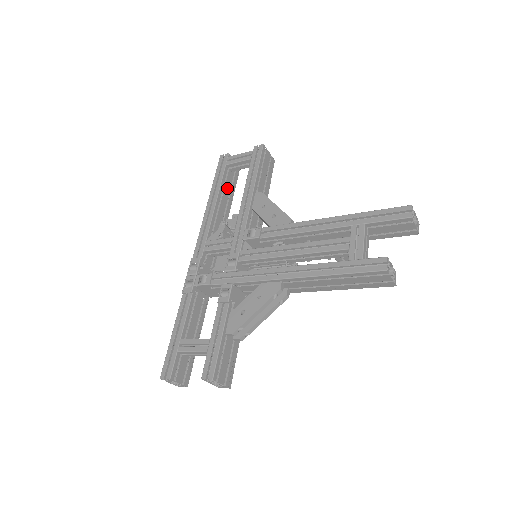
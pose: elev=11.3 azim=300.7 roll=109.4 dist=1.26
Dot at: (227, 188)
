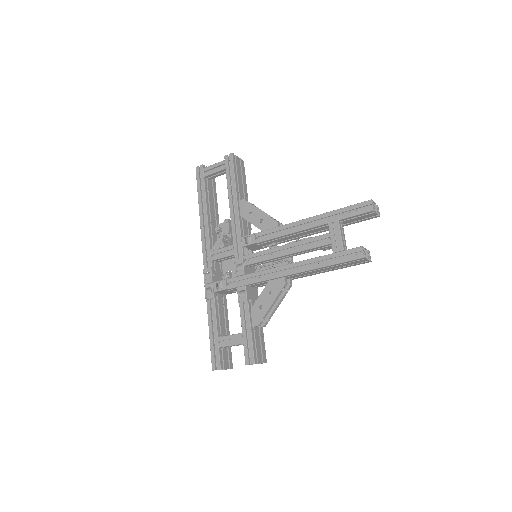
Dot at: (211, 196)
